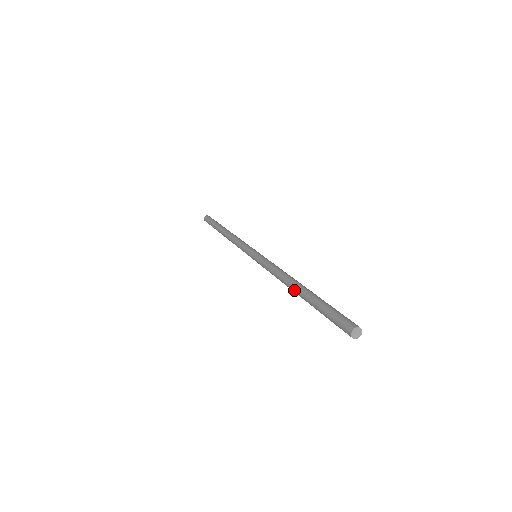
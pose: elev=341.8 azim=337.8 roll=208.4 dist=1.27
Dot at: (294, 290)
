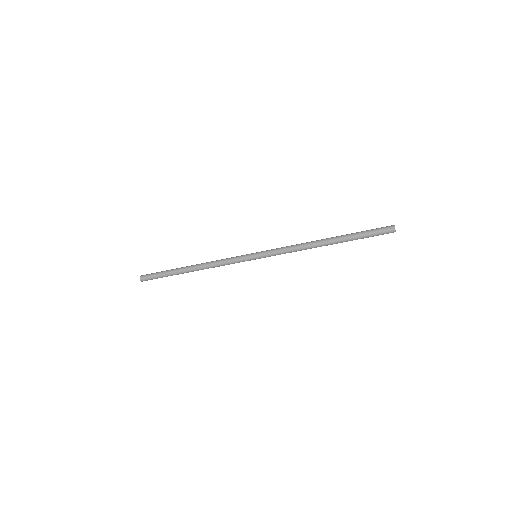
Dot at: (326, 238)
